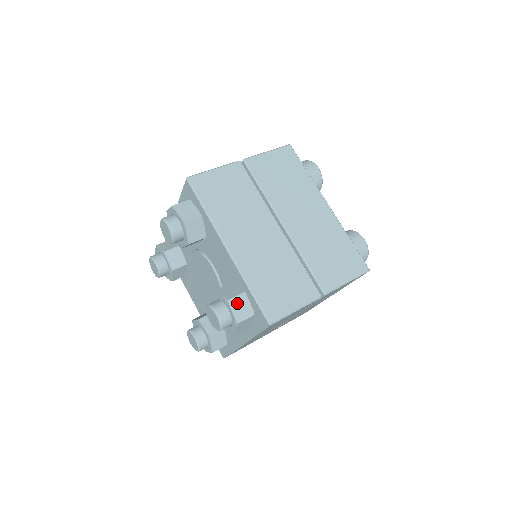
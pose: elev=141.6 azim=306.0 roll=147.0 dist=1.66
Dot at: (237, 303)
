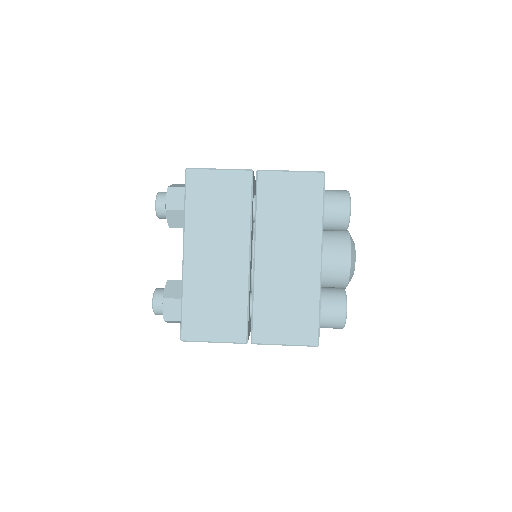
Dot at: (171, 304)
